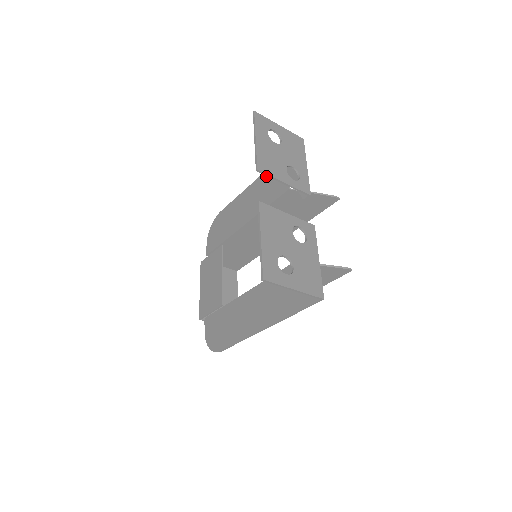
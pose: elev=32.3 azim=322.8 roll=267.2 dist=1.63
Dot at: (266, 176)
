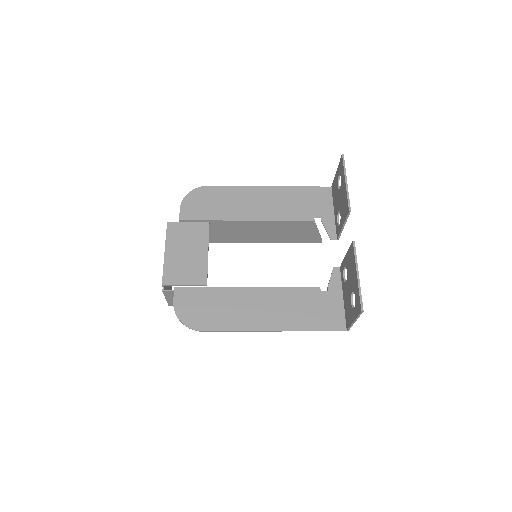
Dot at: (285, 191)
